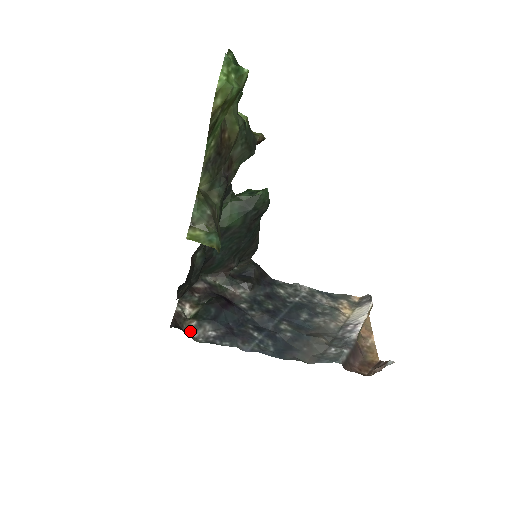
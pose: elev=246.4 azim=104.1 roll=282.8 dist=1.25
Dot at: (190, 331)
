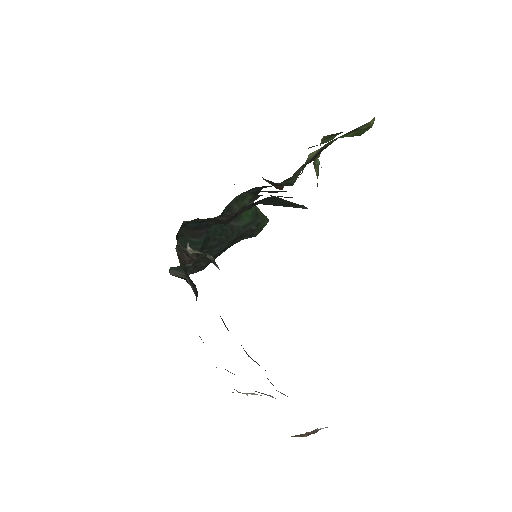
Dot at: (211, 259)
